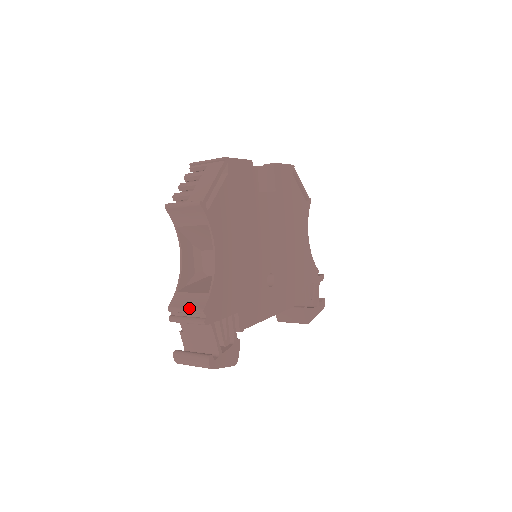
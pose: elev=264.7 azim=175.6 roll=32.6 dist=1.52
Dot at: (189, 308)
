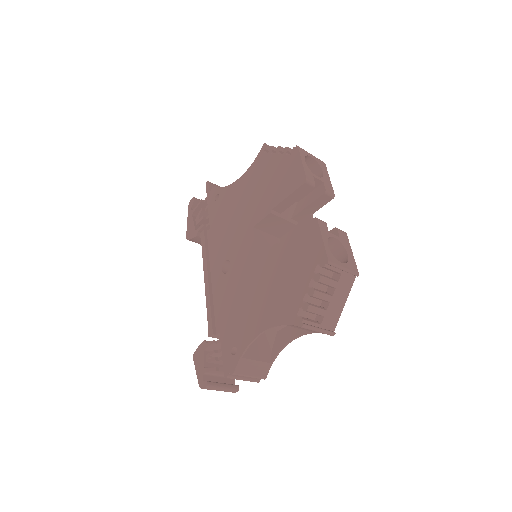
Dot at: (254, 376)
